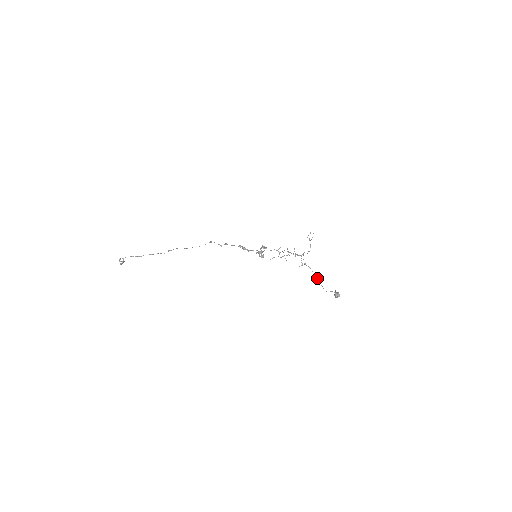
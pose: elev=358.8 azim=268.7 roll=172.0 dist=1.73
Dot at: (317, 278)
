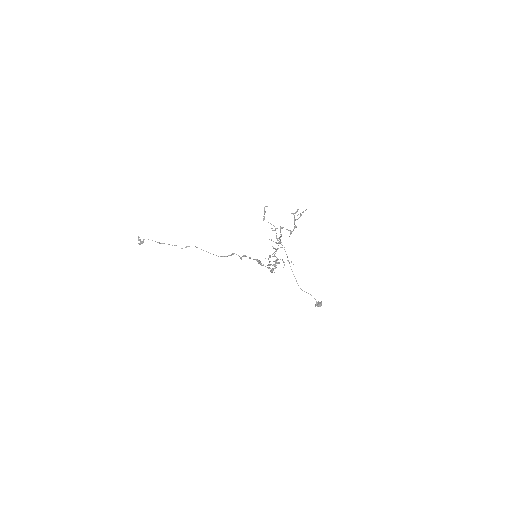
Dot at: (289, 262)
